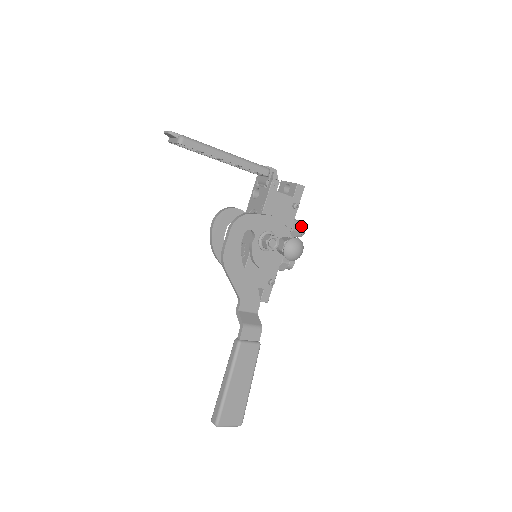
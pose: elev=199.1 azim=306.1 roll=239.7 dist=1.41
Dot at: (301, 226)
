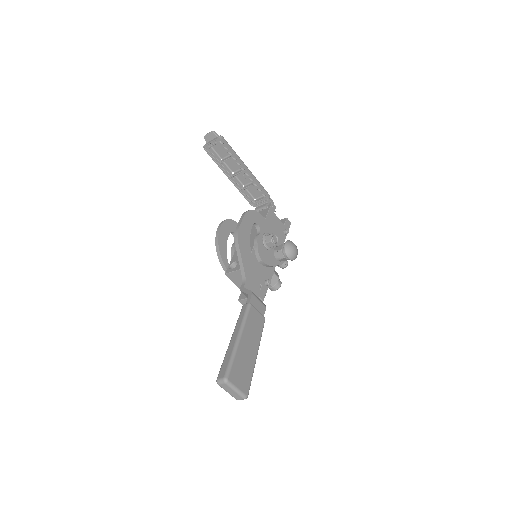
Dot at: occluded
